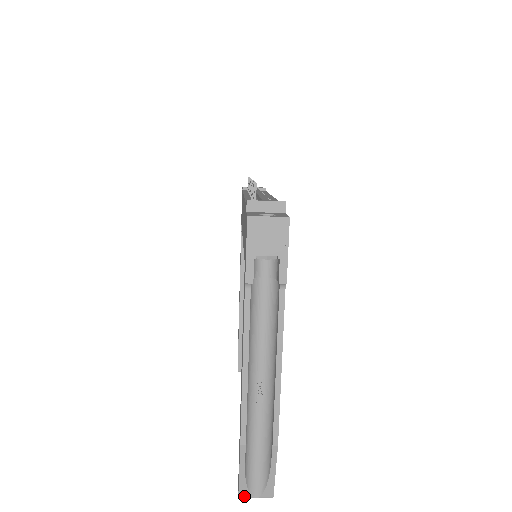
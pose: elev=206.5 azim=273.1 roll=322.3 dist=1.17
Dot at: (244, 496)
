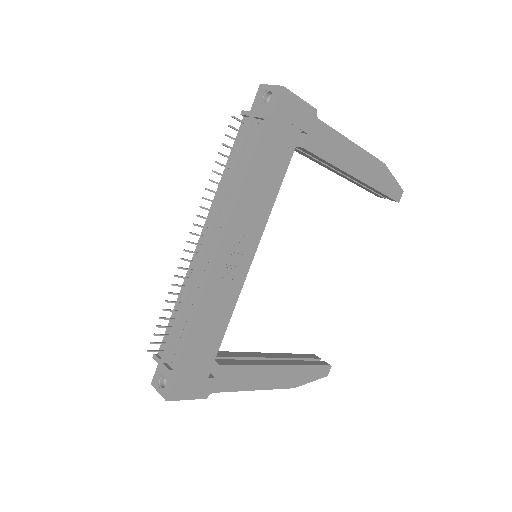
Dot at: occluded
